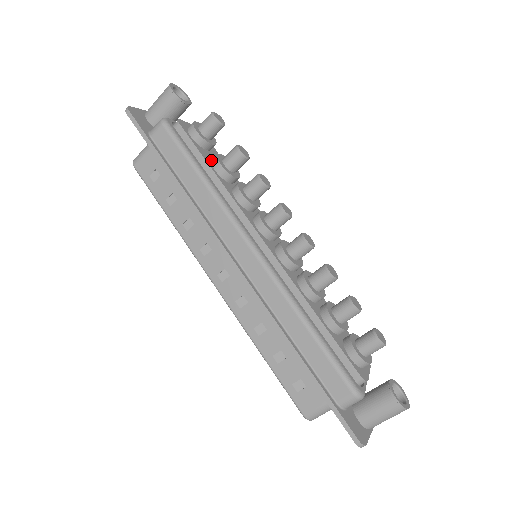
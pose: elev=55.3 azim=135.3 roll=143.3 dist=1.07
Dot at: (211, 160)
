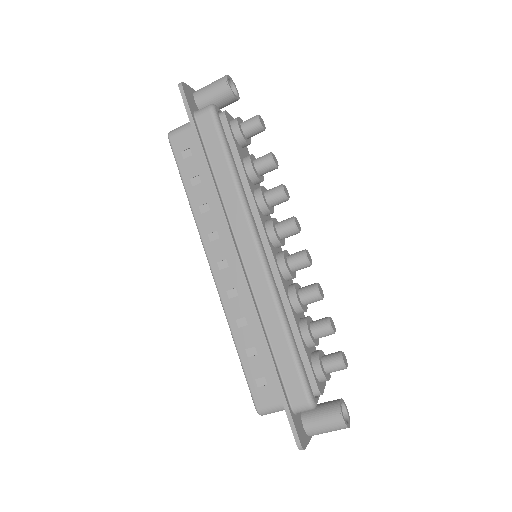
Dot at: (243, 157)
